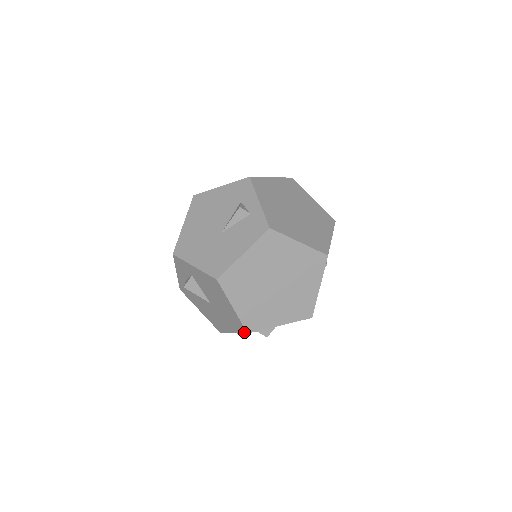
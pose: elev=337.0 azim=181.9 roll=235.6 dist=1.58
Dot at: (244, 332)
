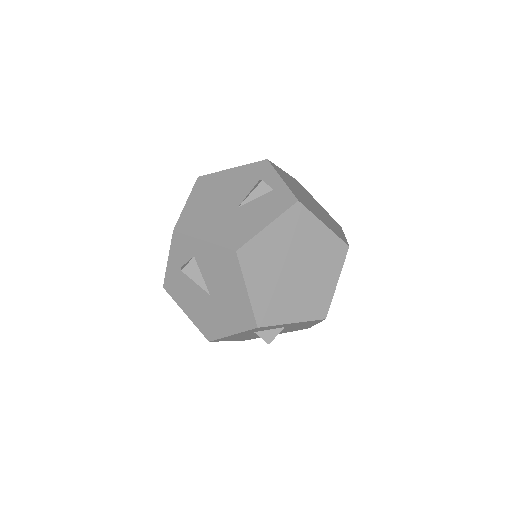
Dot at: (252, 327)
